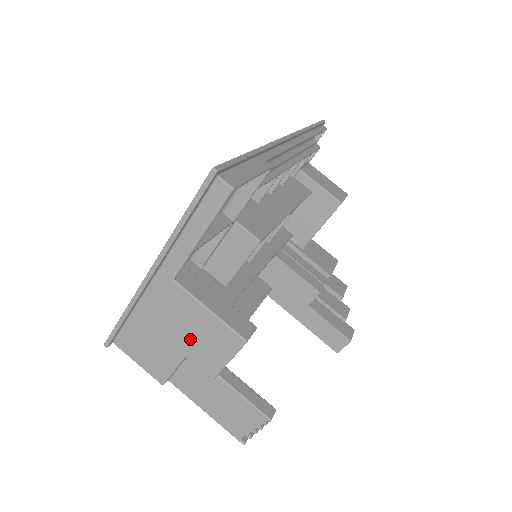
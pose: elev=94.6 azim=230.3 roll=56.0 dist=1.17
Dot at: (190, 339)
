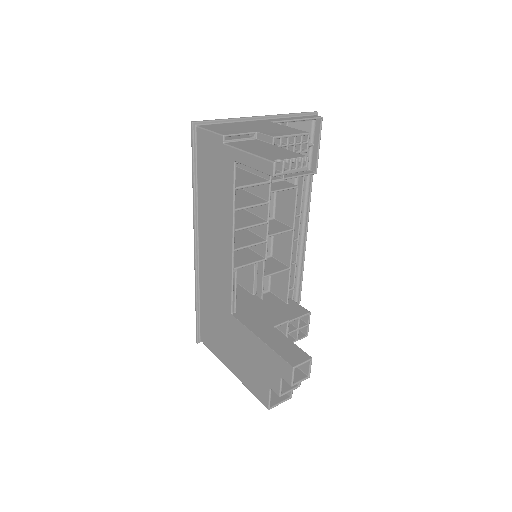
Dot at: (267, 129)
